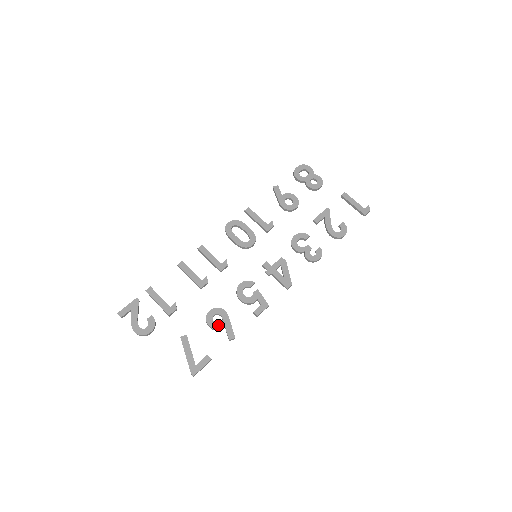
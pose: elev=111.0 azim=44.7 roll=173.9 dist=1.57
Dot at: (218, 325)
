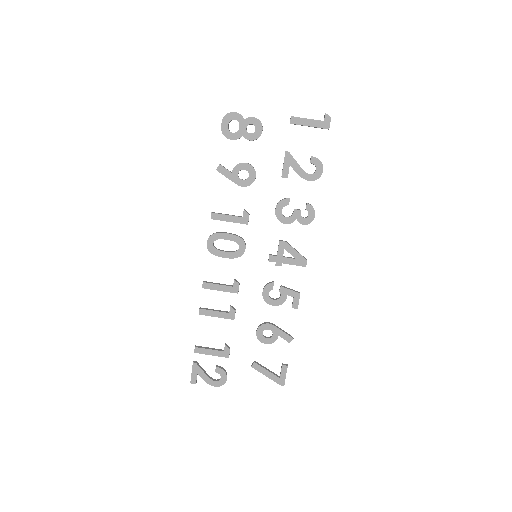
Dot at: (272, 338)
